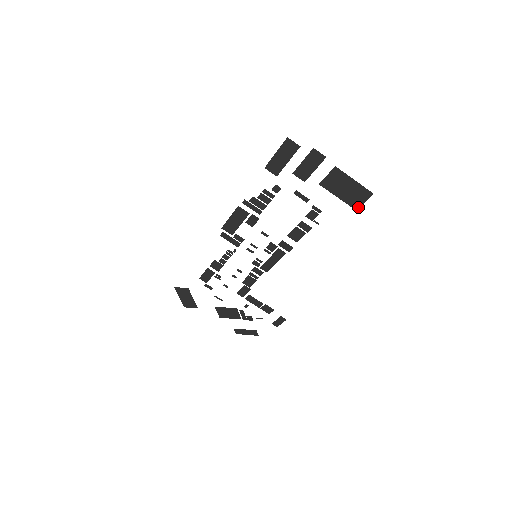
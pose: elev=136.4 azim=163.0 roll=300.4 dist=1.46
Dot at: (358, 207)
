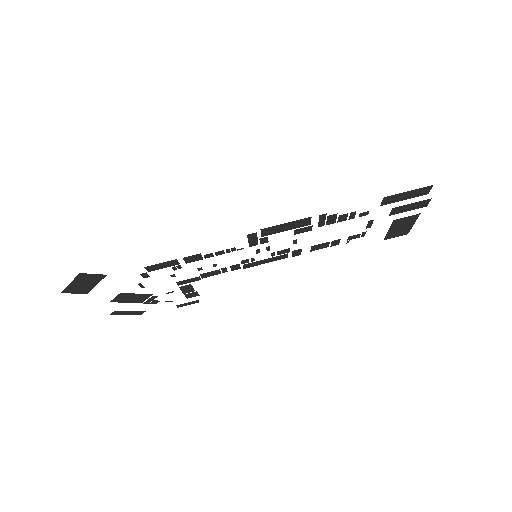
Dot at: occluded
